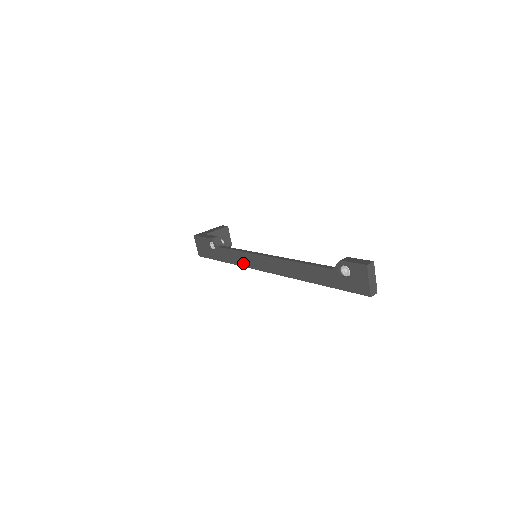
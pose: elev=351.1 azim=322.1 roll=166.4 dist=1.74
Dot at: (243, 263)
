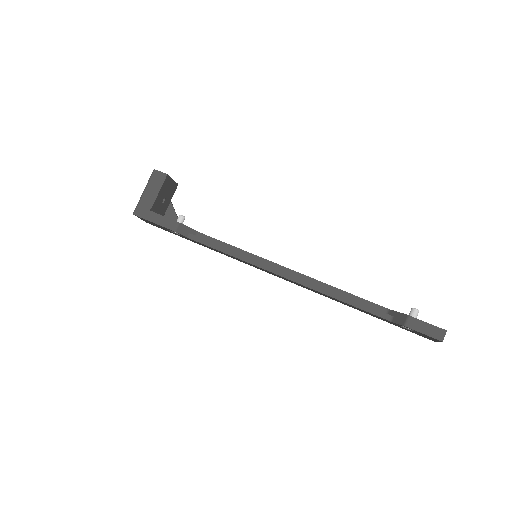
Dot at: occluded
